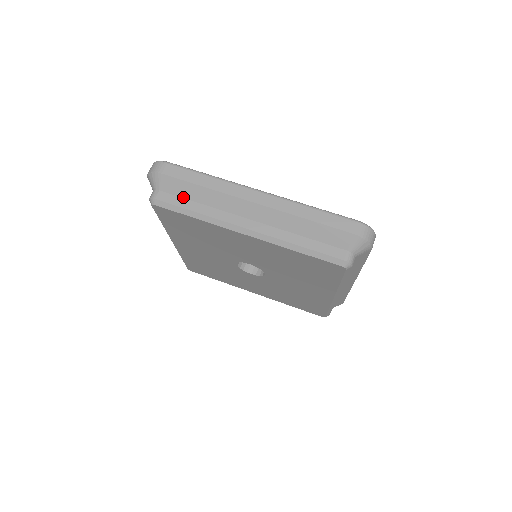
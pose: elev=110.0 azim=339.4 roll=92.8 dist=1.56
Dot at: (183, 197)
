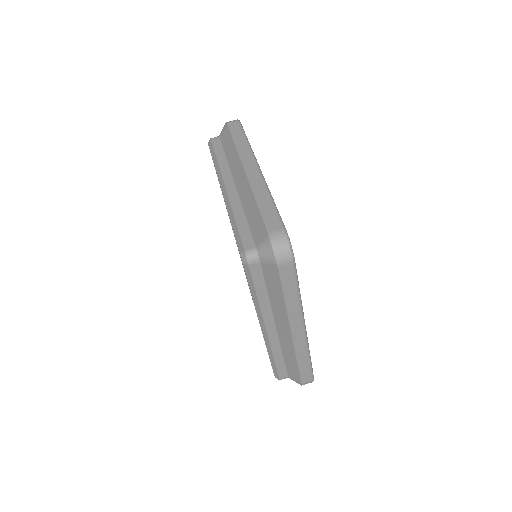
Dot at: (266, 282)
